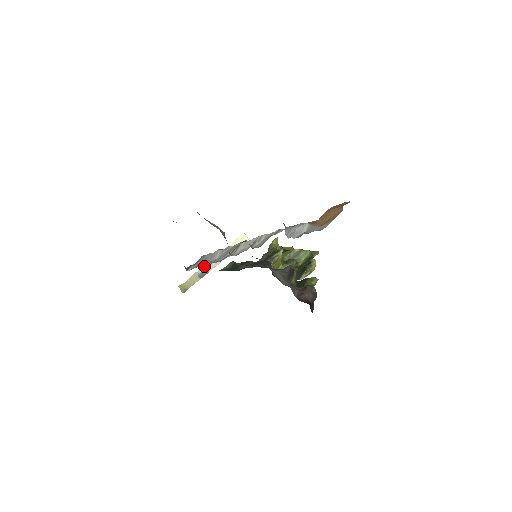
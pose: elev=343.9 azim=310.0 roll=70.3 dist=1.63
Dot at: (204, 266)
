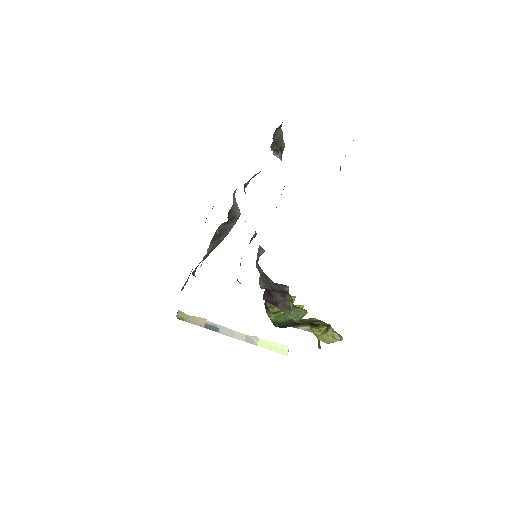
Dot at: (219, 325)
